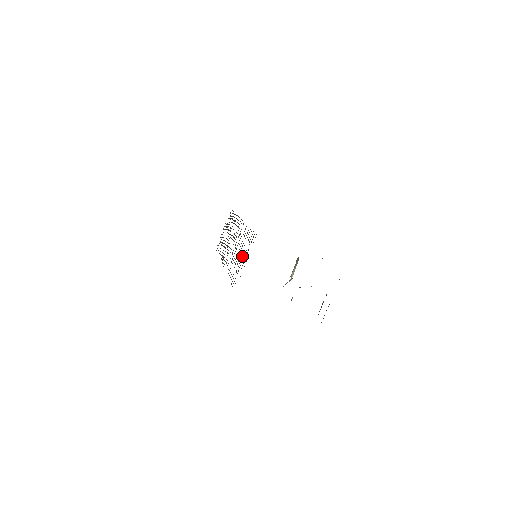
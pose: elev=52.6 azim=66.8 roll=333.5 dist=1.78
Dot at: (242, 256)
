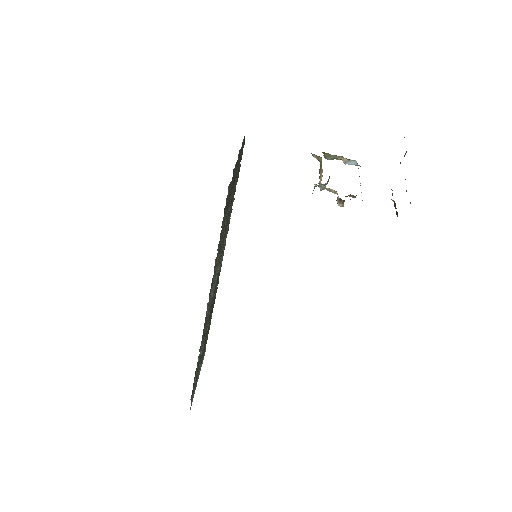
Dot at: (231, 199)
